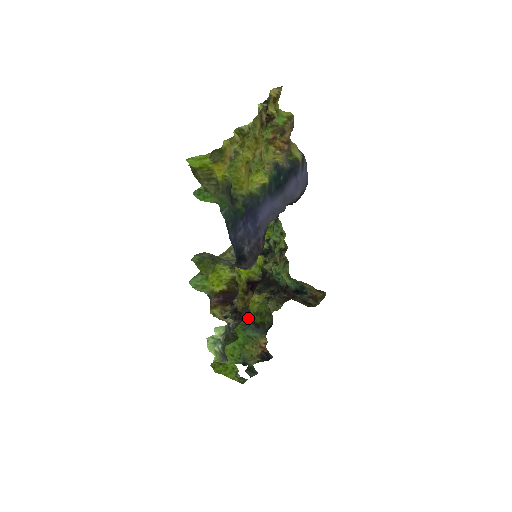
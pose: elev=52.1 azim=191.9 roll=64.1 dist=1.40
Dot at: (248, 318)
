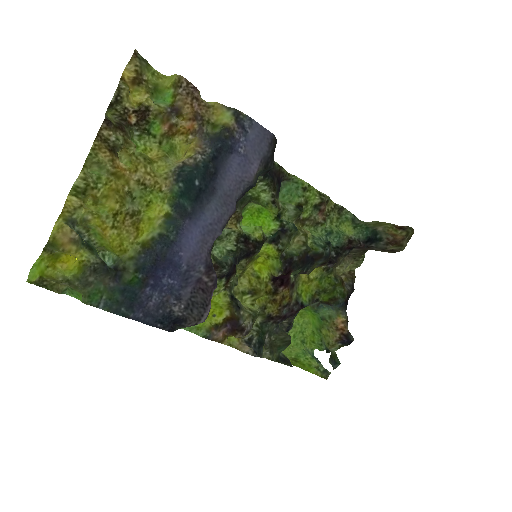
Dot at: (304, 307)
